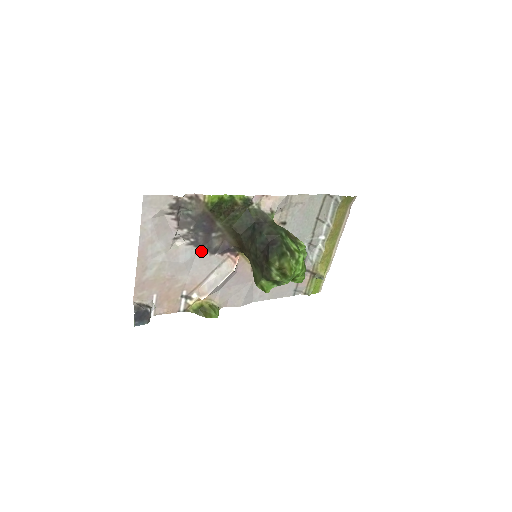
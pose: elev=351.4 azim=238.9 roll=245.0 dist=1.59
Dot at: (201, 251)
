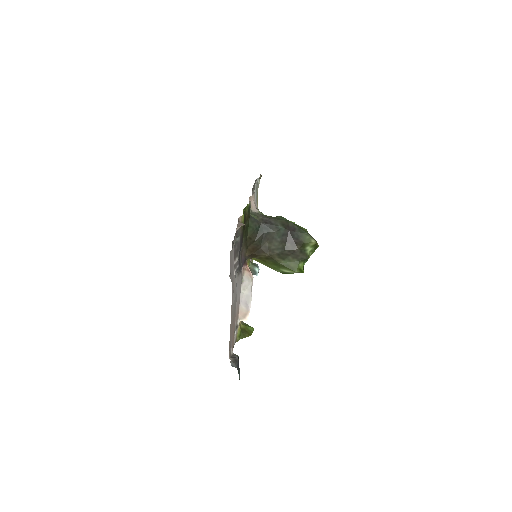
Dot at: (237, 275)
